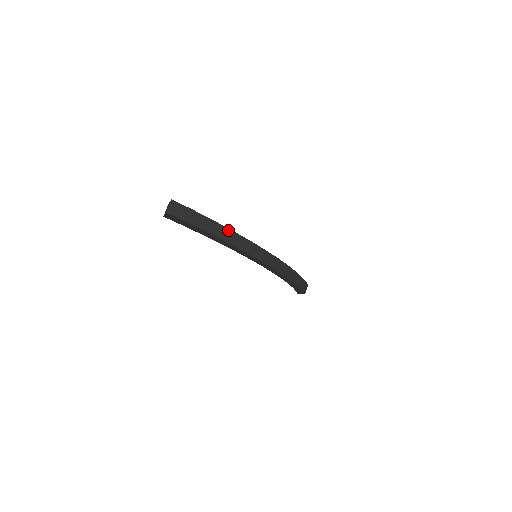
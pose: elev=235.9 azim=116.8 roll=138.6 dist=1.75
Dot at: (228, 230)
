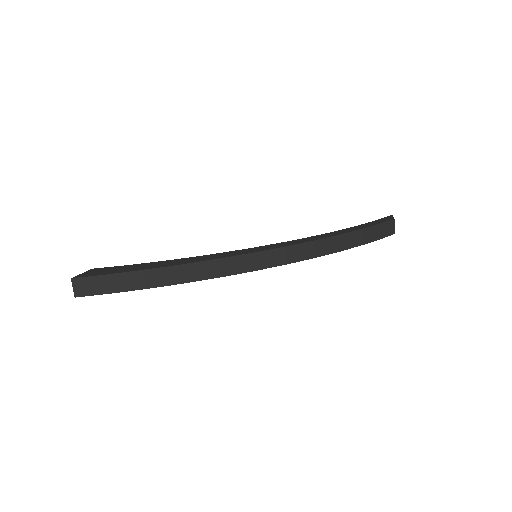
Dot at: (171, 268)
